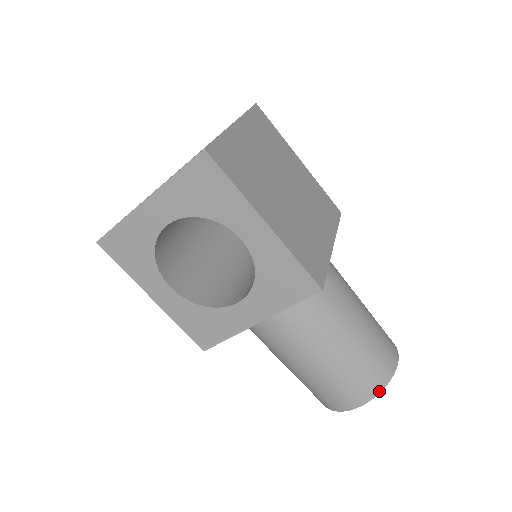
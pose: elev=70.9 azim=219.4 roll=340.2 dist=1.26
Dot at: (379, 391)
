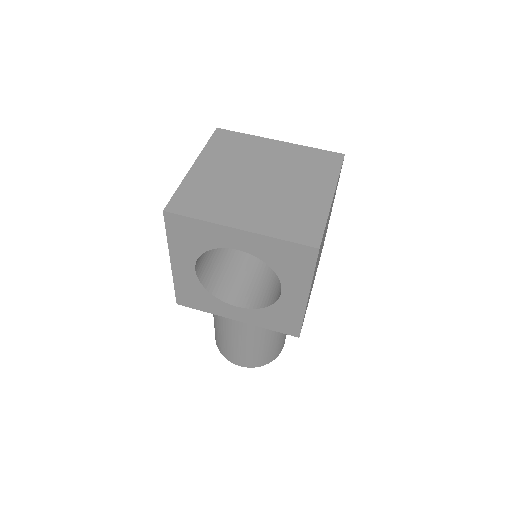
Dot at: (263, 365)
